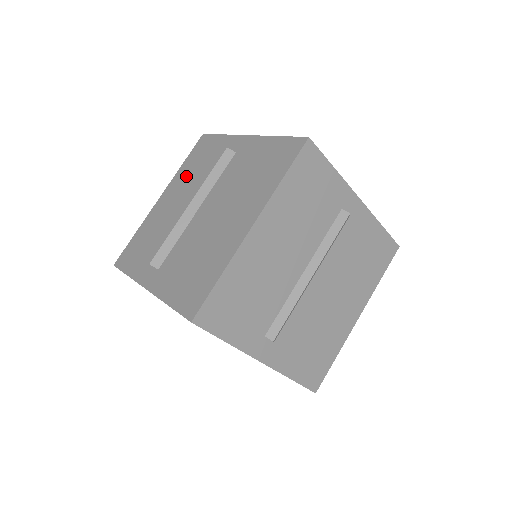
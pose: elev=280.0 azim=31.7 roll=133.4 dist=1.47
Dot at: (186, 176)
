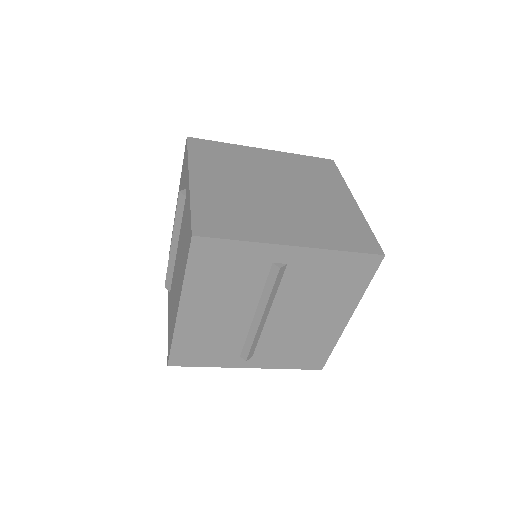
Dot at: occluded
